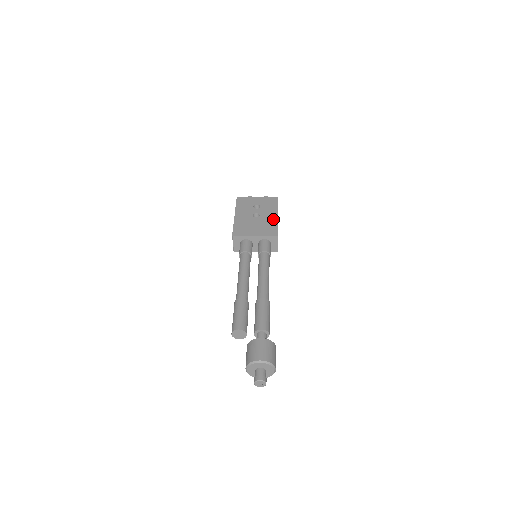
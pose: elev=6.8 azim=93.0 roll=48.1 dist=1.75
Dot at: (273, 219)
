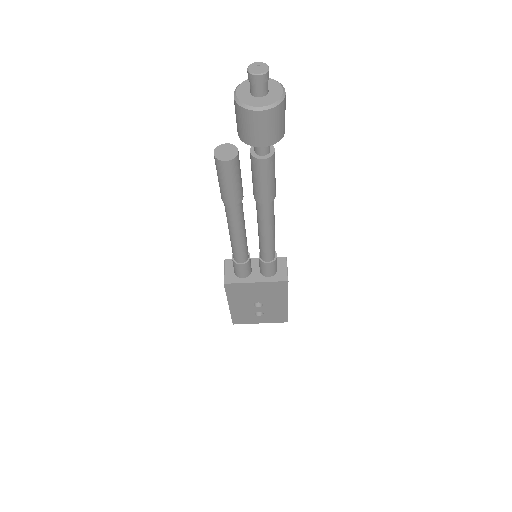
Dot at: occluded
